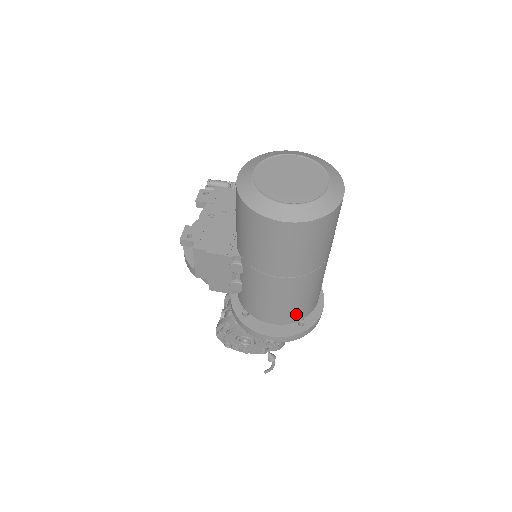
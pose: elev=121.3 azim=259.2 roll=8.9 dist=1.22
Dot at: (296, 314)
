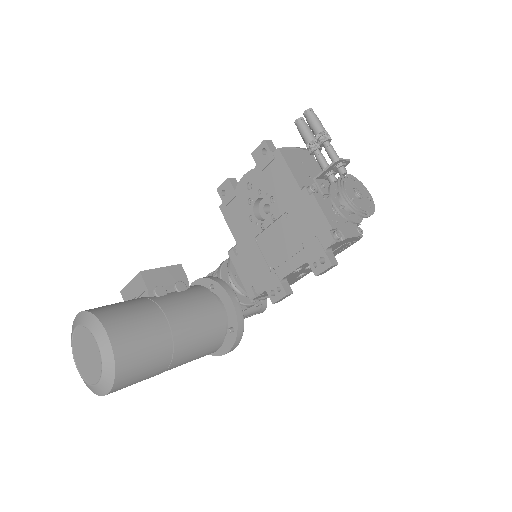
Dot at: occluded
